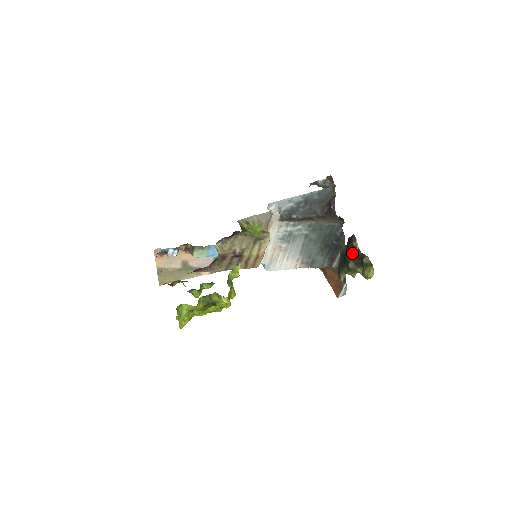
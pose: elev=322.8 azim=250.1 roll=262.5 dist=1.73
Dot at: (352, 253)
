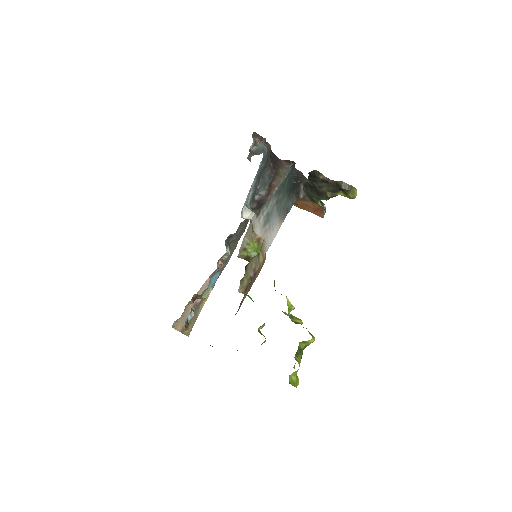
Dot at: (322, 184)
